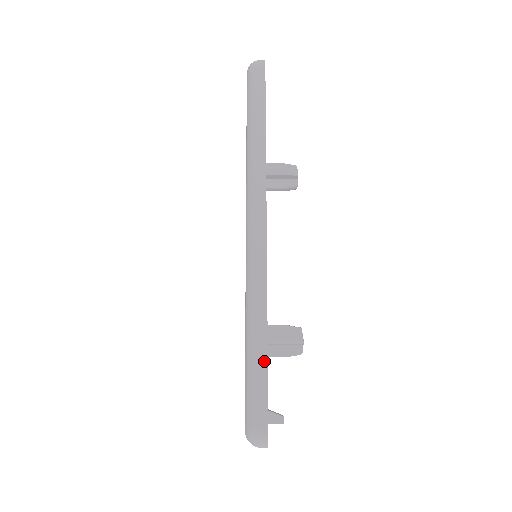
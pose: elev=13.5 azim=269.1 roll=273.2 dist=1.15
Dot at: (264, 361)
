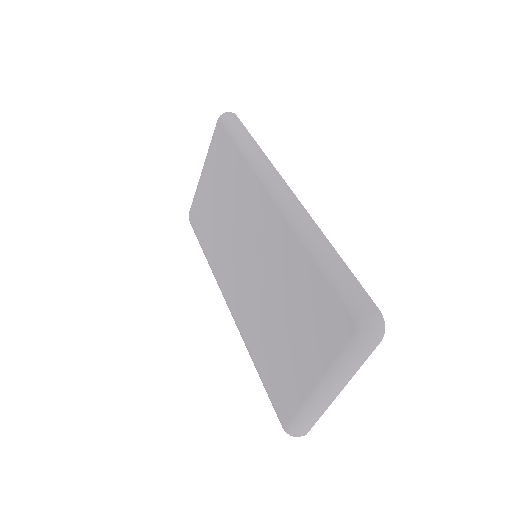
Dot at: (346, 268)
